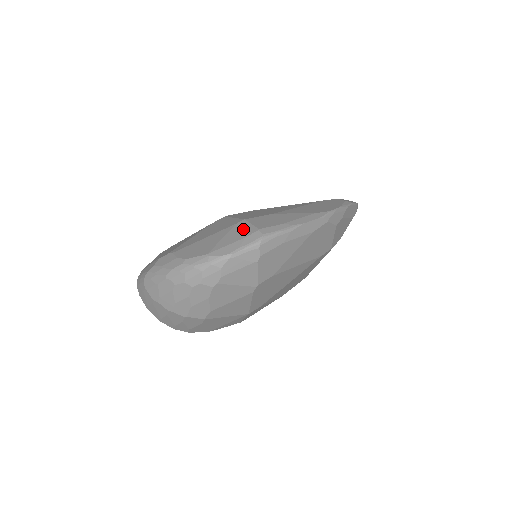
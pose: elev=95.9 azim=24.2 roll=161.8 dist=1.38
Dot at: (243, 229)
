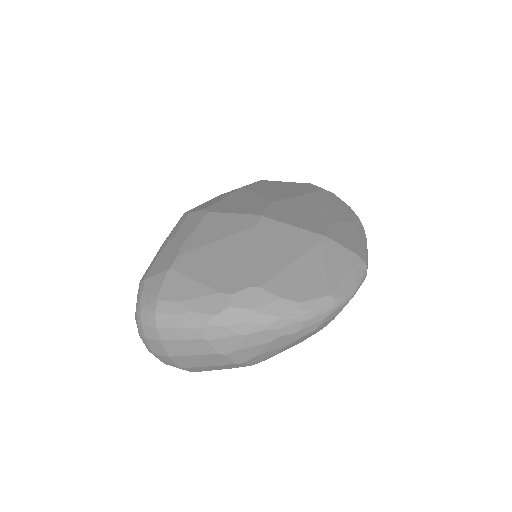
Dot at: (339, 253)
